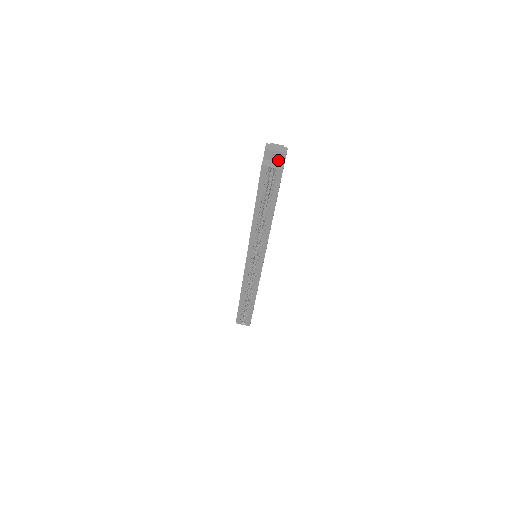
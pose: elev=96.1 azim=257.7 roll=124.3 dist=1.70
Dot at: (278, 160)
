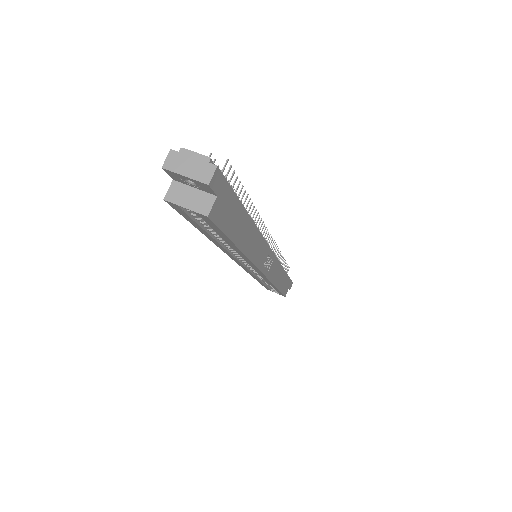
Dot at: (201, 188)
